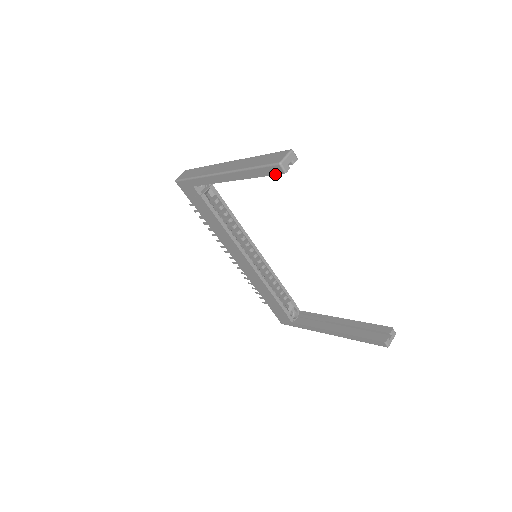
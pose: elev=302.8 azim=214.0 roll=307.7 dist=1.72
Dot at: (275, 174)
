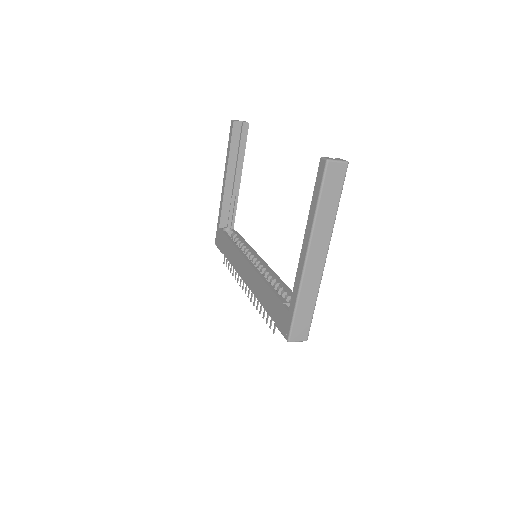
Dot at: (232, 131)
